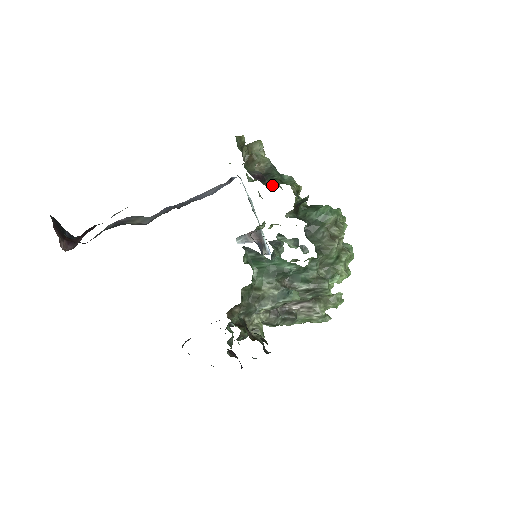
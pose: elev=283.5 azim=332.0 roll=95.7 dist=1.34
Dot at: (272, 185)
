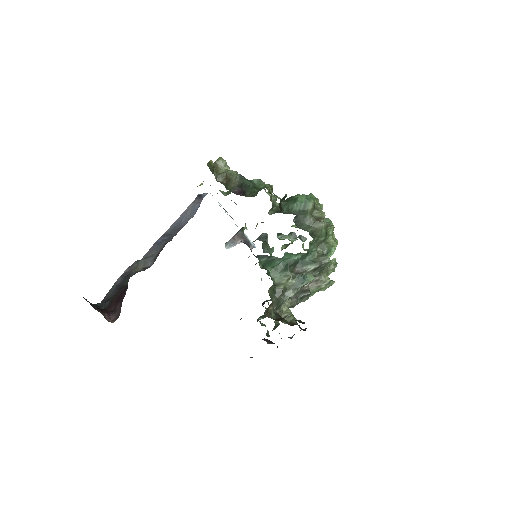
Dot at: (253, 194)
